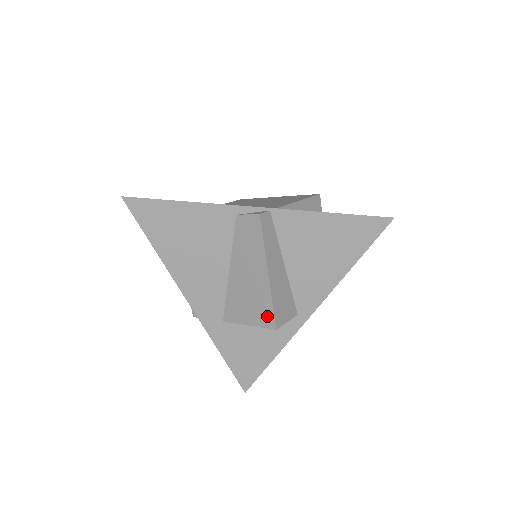
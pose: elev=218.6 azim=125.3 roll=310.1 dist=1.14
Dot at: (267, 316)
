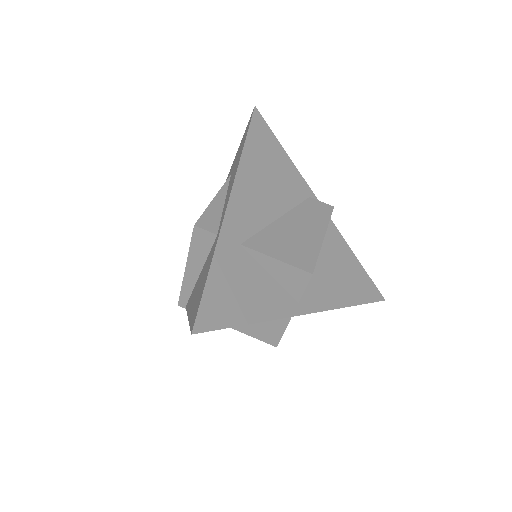
Dot at: (307, 261)
